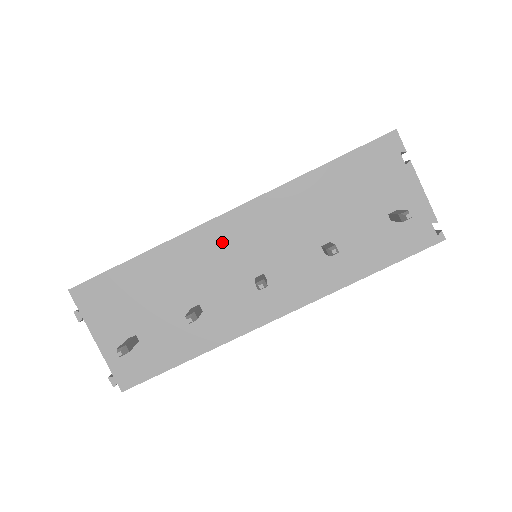
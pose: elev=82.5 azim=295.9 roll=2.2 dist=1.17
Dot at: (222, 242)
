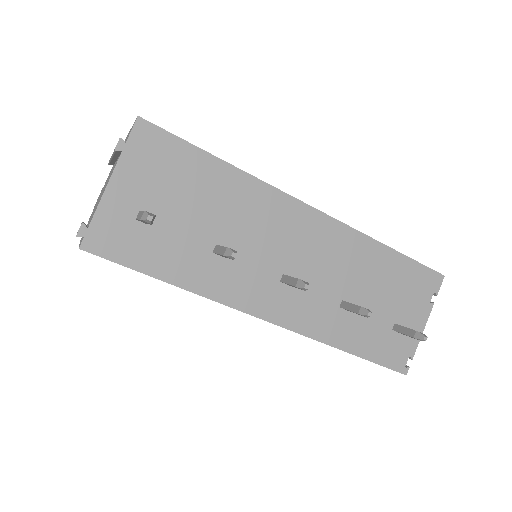
Dot at: (289, 223)
